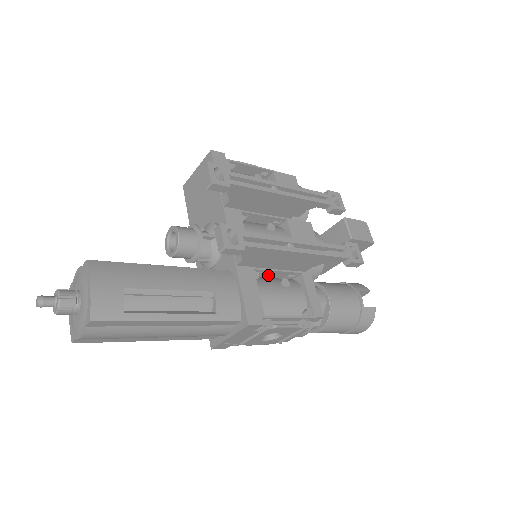
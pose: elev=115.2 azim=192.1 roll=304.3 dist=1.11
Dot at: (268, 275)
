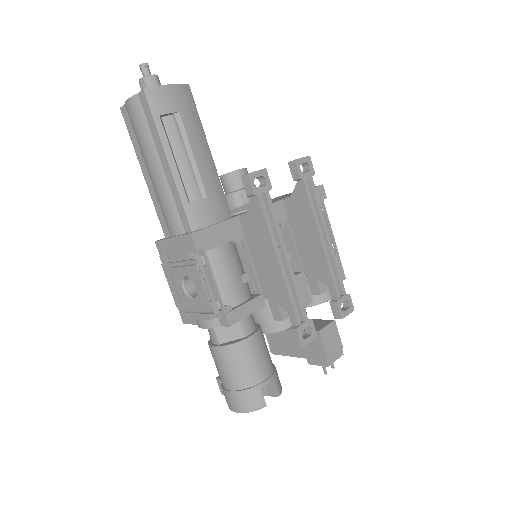
Dot at: (244, 260)
